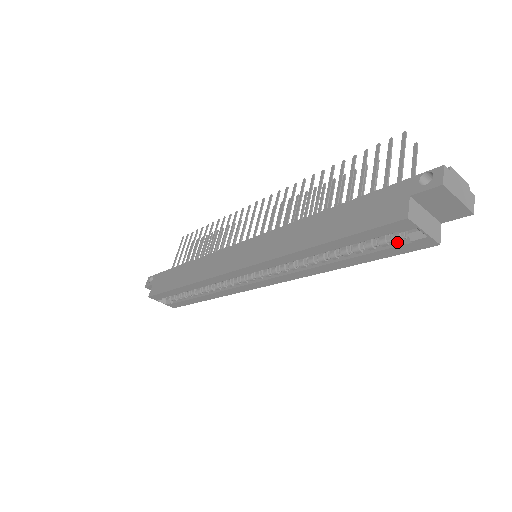
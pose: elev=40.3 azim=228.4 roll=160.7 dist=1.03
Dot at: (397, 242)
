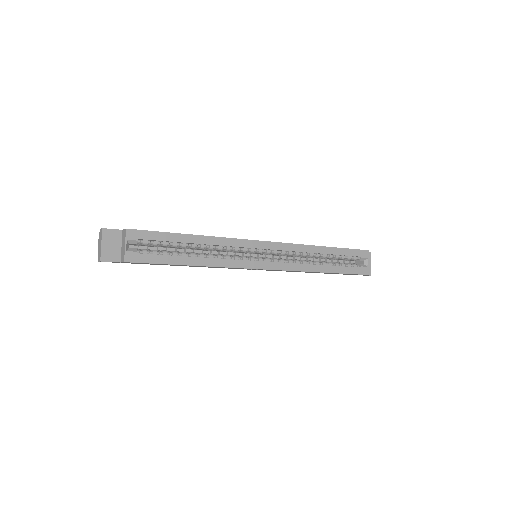
Dot at: (354, 266)
